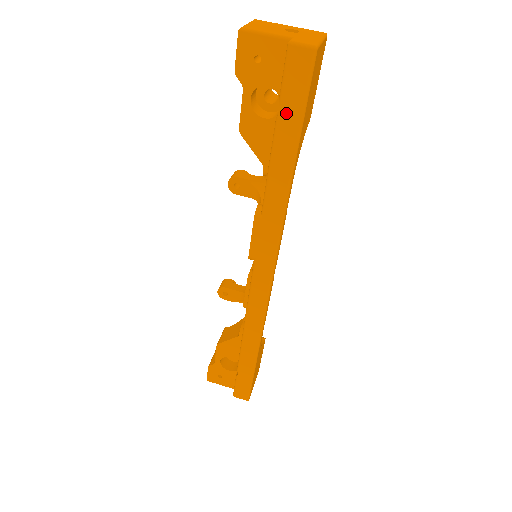
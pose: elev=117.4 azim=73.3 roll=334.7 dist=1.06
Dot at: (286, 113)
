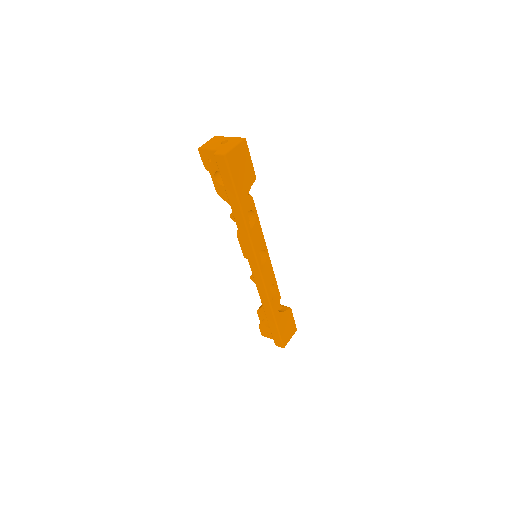
Dot at: (226, 184)
